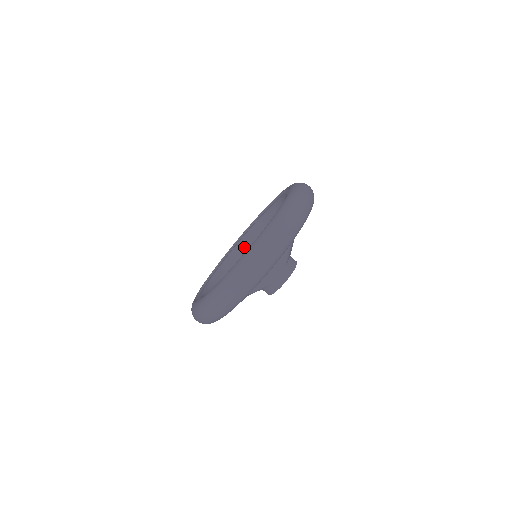
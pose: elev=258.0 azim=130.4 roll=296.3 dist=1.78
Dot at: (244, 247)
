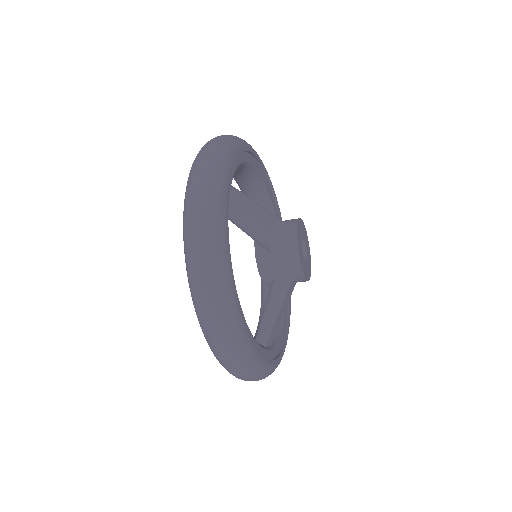
Dot at: occluded
